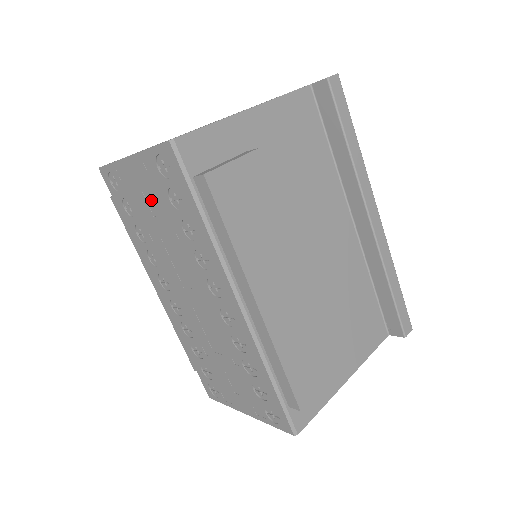
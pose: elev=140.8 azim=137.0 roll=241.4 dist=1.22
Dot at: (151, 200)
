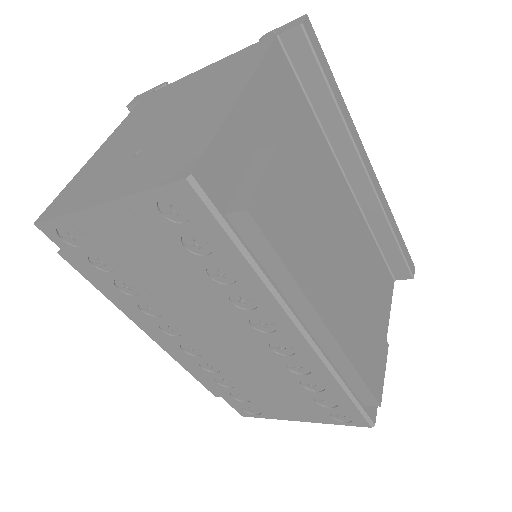
Dot at: (146, 250)
